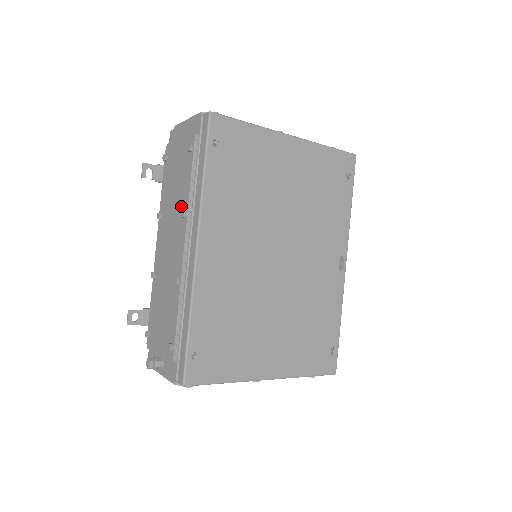
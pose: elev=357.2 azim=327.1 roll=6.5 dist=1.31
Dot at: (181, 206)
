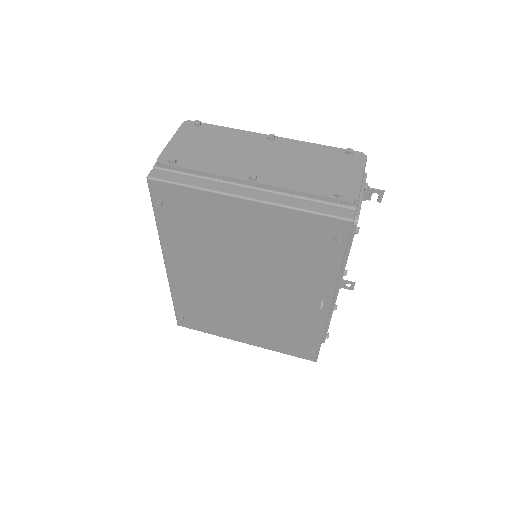
Dot at: occluded
